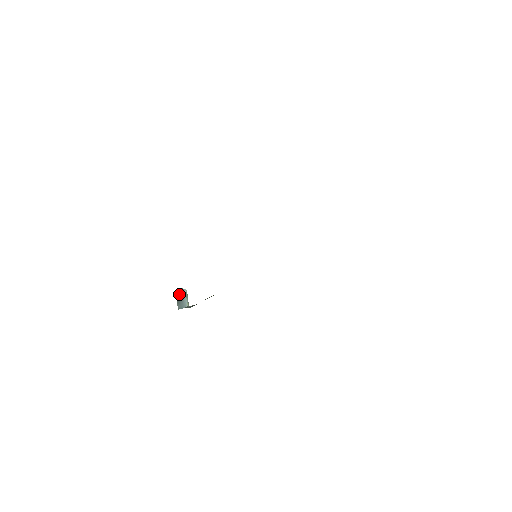
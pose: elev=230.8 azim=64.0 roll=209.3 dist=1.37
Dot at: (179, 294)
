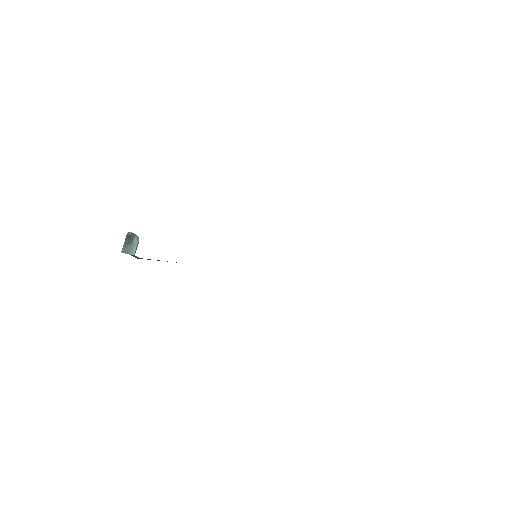
Dot at: (131, 239)
